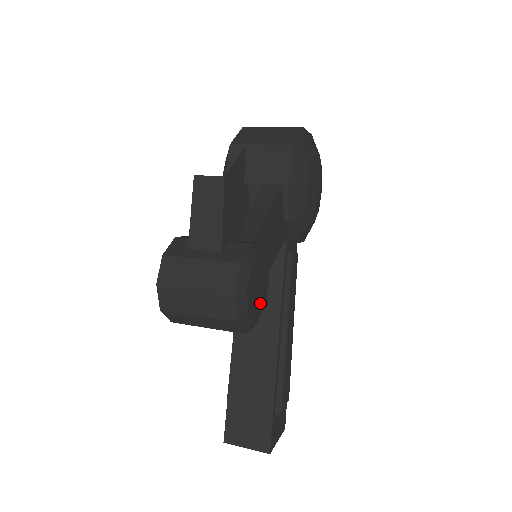
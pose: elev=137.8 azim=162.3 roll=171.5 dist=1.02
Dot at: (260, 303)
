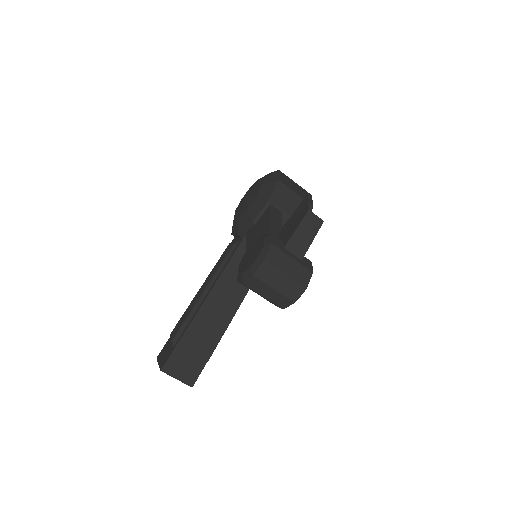
Dot at: occluded
